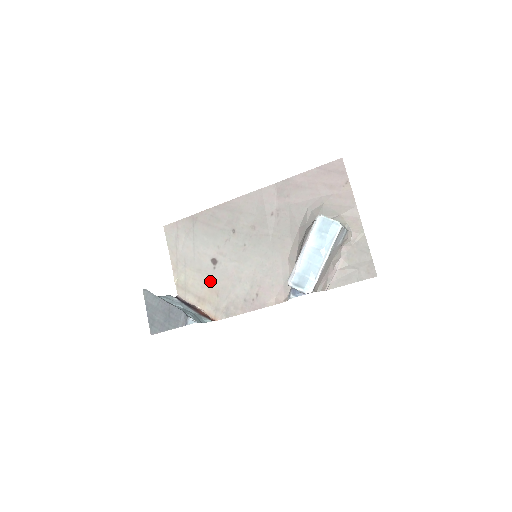
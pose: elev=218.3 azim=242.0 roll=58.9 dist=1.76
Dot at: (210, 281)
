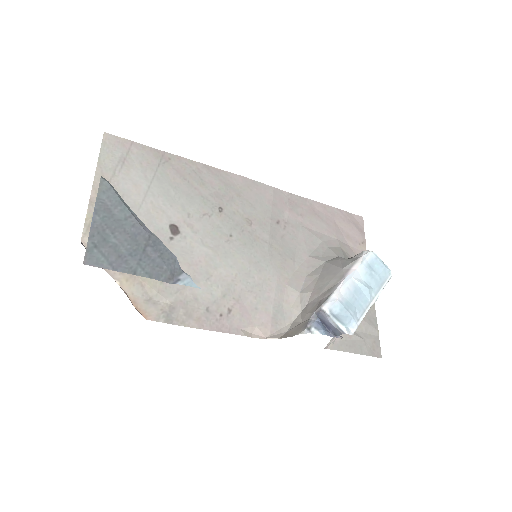
Dot at: occluded
